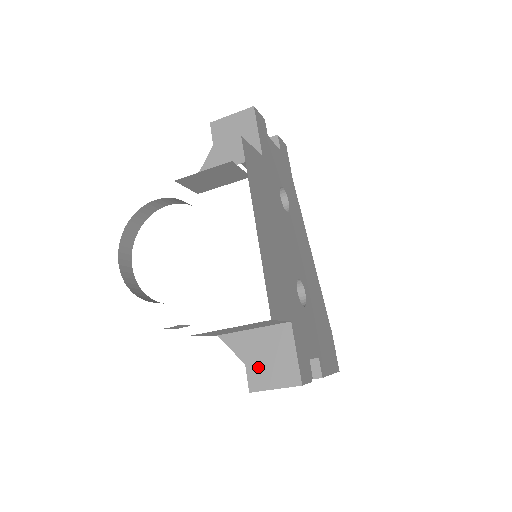
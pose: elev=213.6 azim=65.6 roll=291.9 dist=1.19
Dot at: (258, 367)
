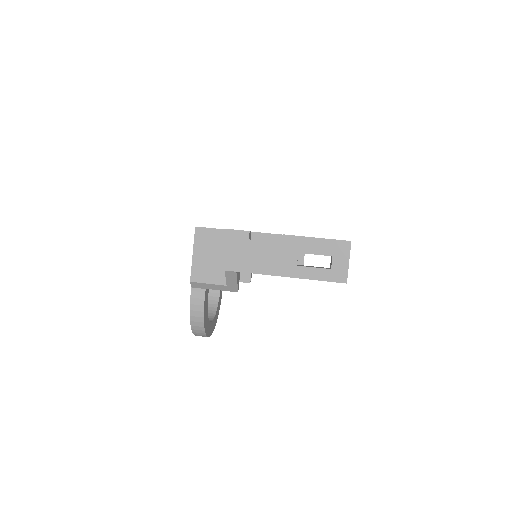
Dot at: occluded
